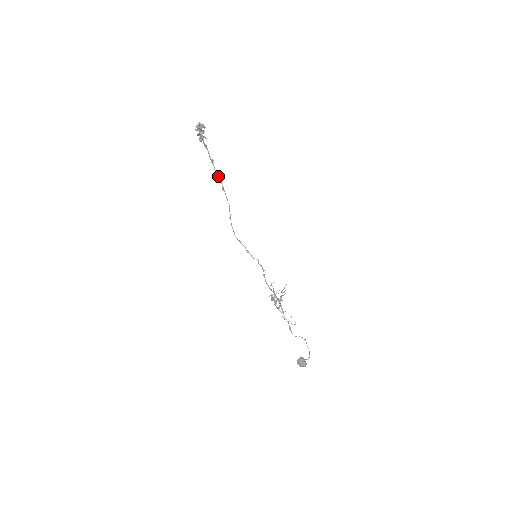
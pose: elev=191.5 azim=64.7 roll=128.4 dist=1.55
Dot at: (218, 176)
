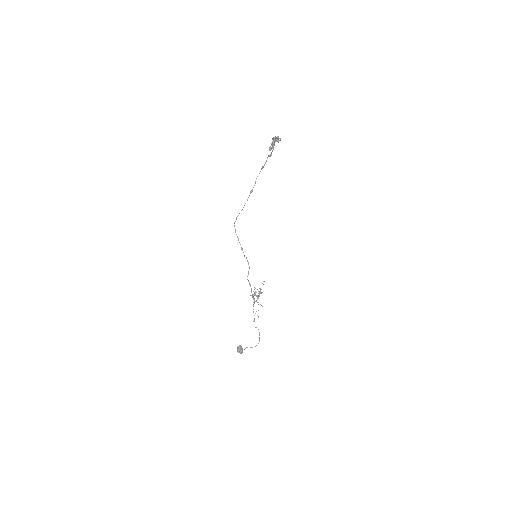
Dot at: occluded
